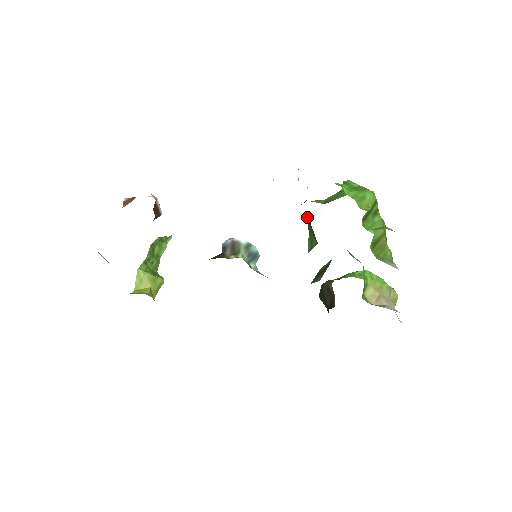
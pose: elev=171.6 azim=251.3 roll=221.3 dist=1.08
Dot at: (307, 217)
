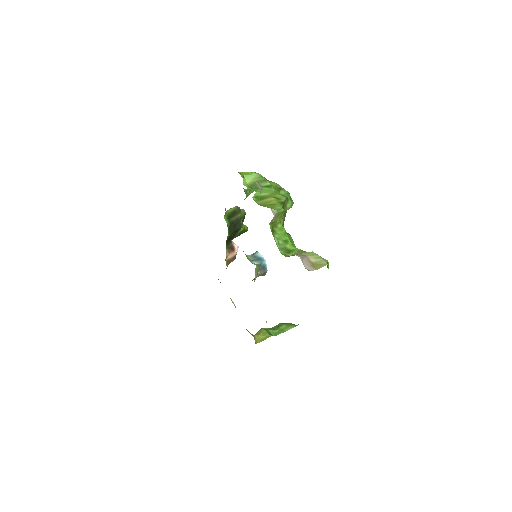
Dot at: occluded
